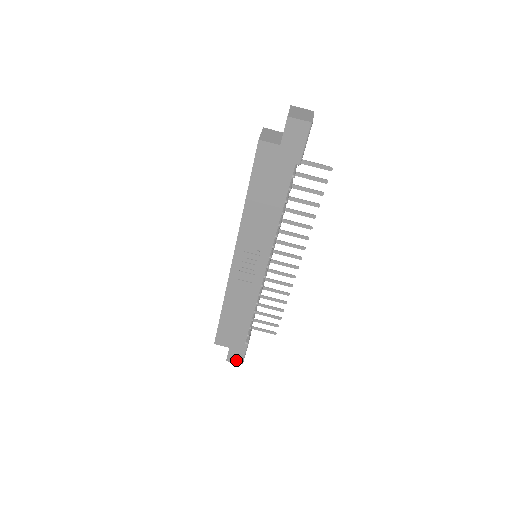
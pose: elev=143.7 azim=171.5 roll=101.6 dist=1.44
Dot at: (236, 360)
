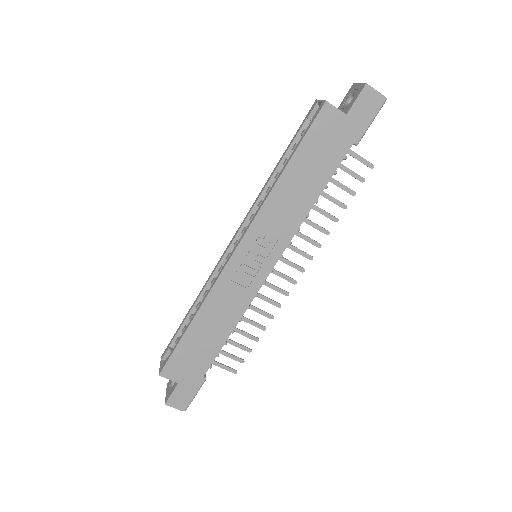
Dot at: (180, 404)
